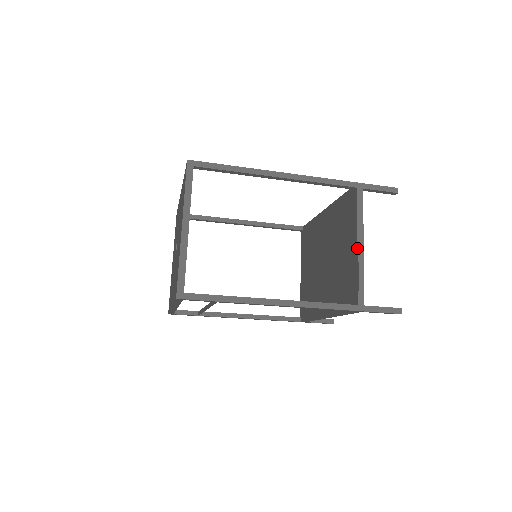
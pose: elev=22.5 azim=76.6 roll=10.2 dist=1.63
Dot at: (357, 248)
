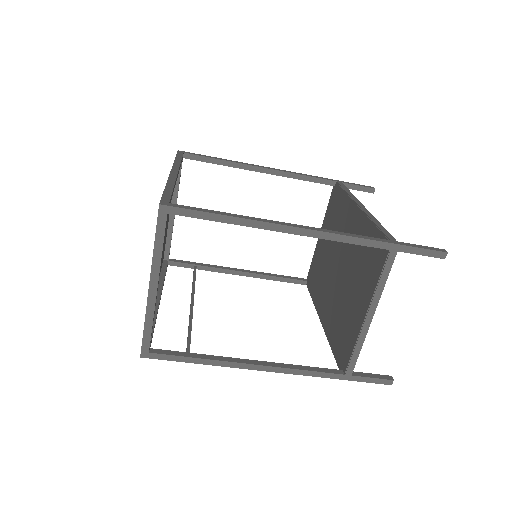
Dot at: (364, 319)
